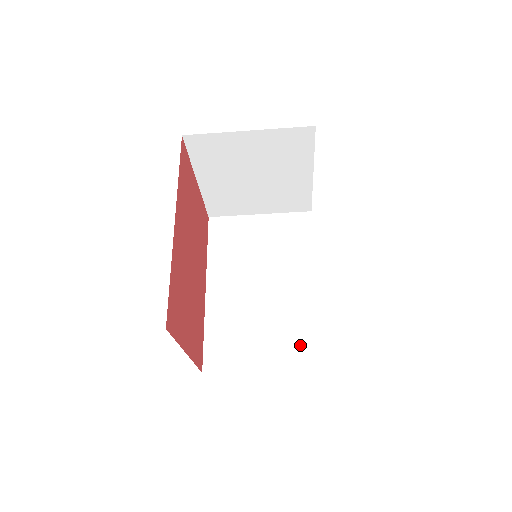
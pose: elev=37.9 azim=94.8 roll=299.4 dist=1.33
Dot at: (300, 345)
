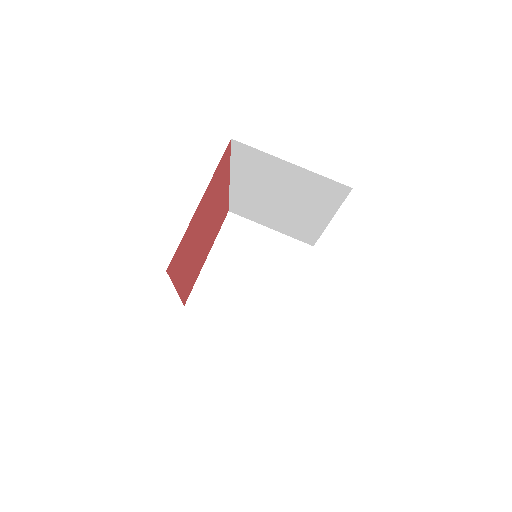
Dot at: occluded
